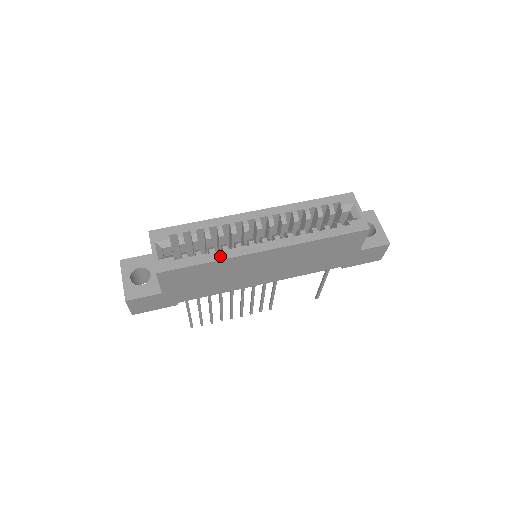
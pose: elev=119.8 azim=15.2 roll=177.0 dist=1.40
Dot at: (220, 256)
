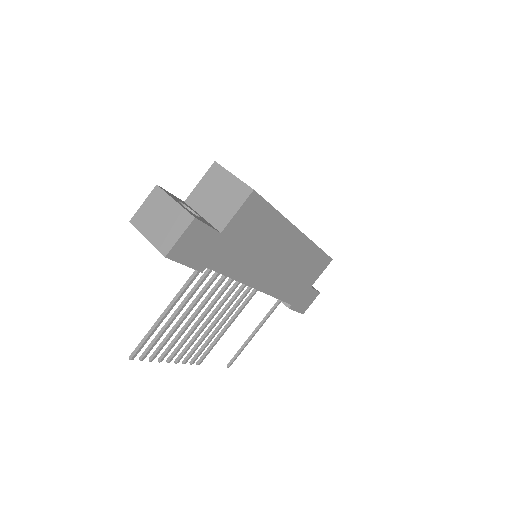
Dot at: occluded
